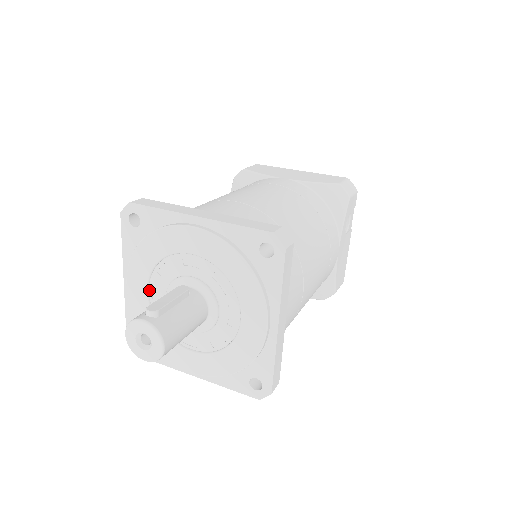
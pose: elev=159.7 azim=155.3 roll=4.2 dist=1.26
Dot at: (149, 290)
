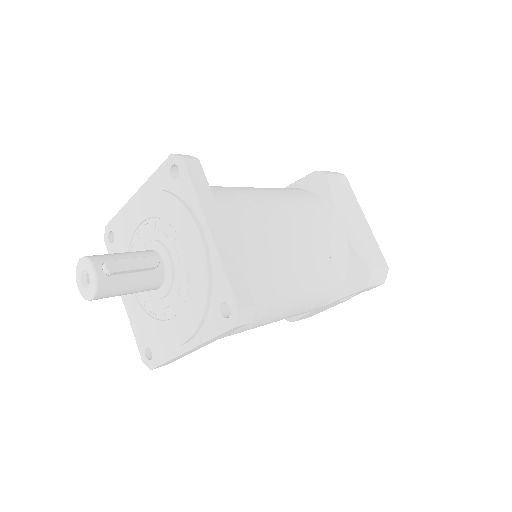
Dot at: (142, 223)
